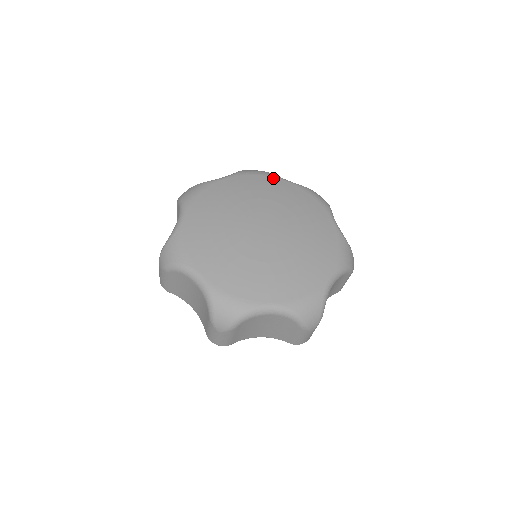
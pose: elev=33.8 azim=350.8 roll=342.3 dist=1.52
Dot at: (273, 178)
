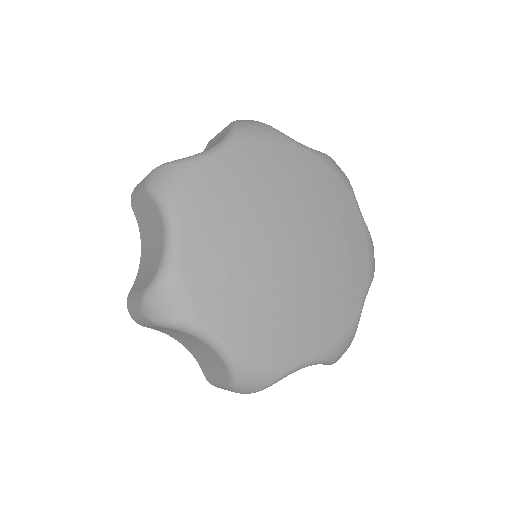
Dot at: (210, 167)
